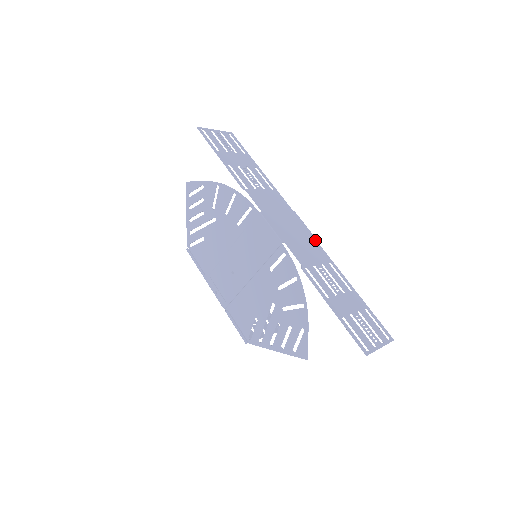
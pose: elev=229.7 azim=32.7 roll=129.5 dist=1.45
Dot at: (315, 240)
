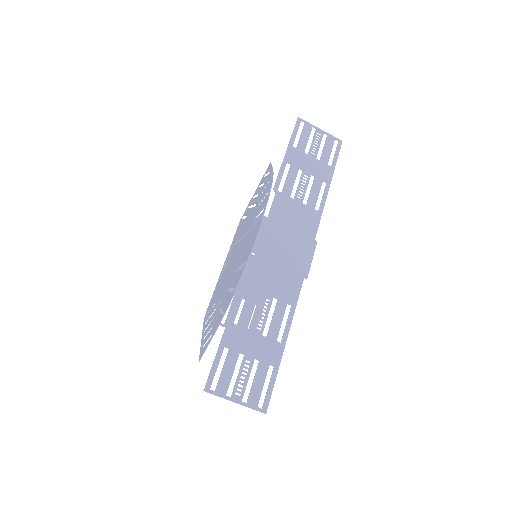
Dot at: (302, 278)
